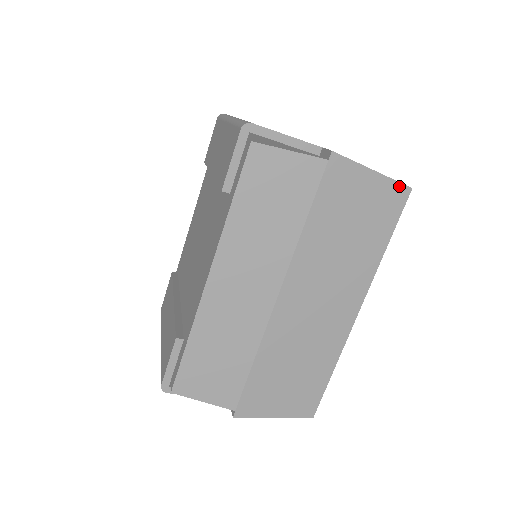
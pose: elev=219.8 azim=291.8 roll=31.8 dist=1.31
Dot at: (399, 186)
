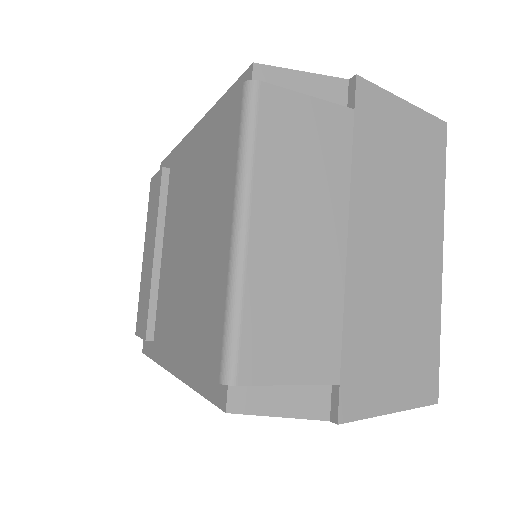
Dot at: (421, 405)
